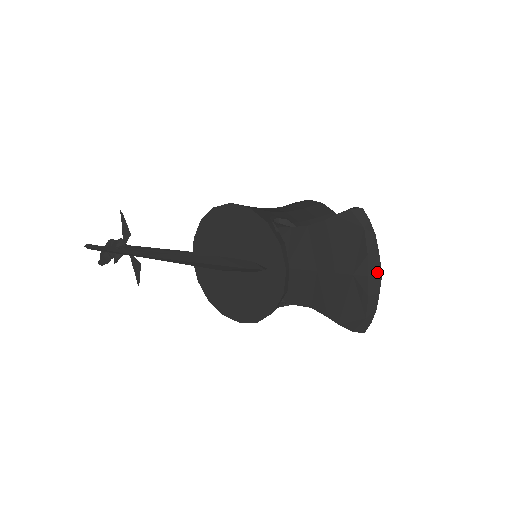
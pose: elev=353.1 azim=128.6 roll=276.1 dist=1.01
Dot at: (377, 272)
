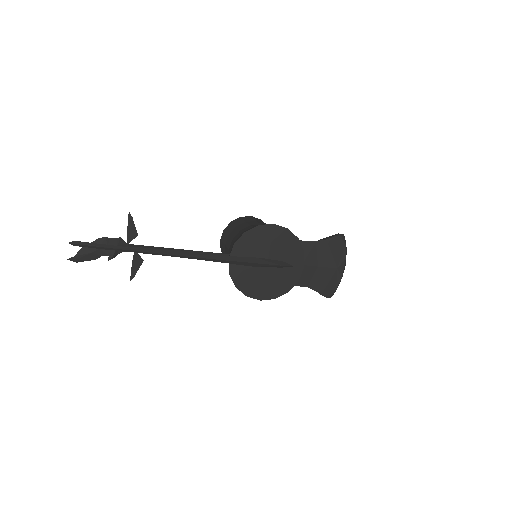
Dot at: occluded
